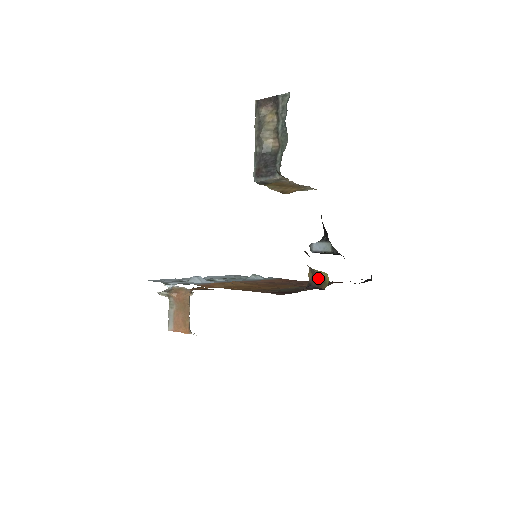
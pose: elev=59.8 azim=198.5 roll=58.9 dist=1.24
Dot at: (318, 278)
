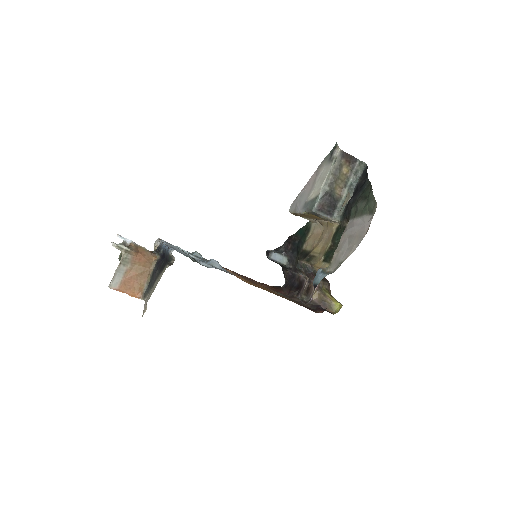
Dot at: (326, 302)
